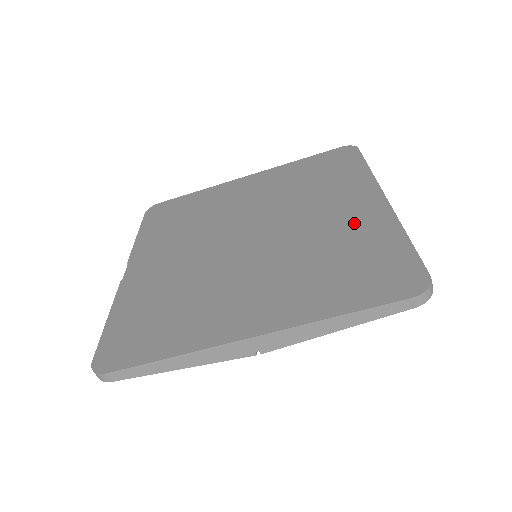
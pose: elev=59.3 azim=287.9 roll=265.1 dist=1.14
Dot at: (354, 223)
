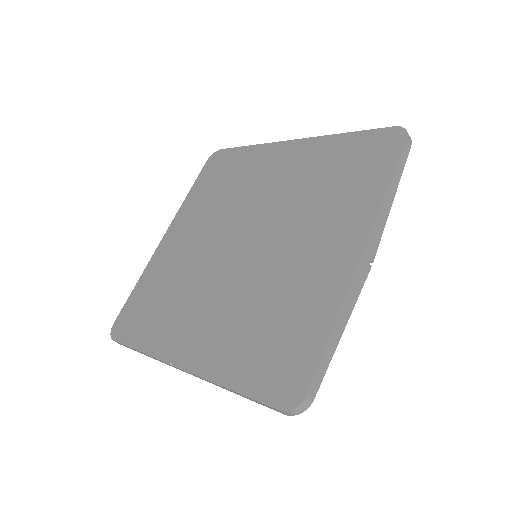
Dot at: (302, 163)
